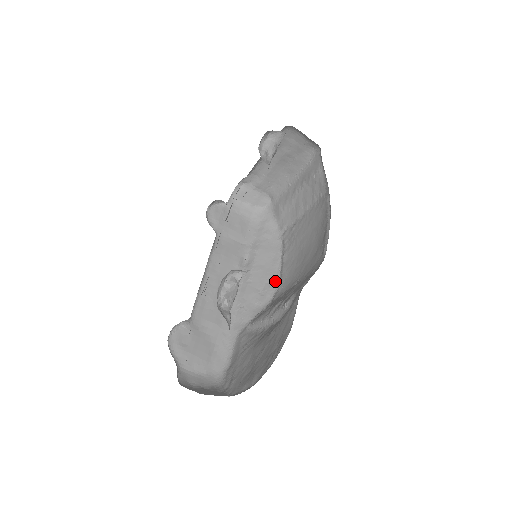
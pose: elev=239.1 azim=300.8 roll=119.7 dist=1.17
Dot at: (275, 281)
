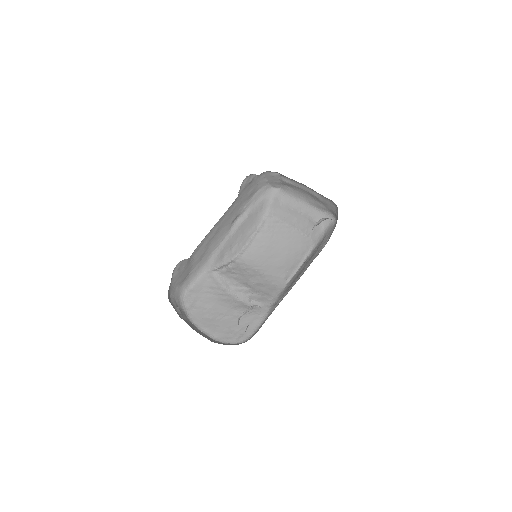
Dot at: (243, 245)
